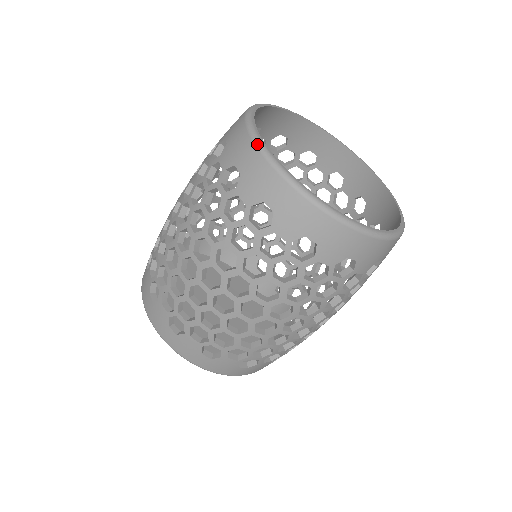
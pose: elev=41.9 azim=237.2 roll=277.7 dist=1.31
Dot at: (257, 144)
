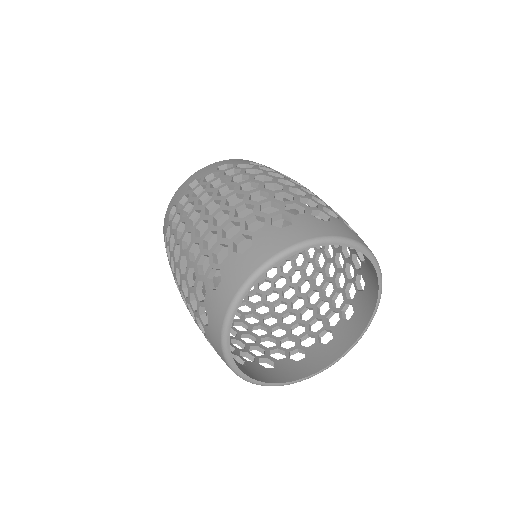
Dot at: (222, 335)
